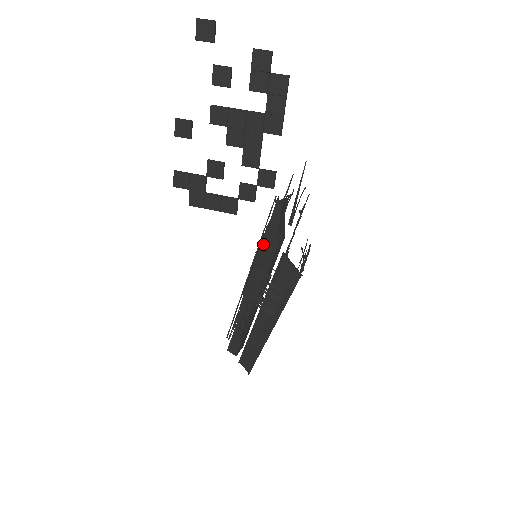
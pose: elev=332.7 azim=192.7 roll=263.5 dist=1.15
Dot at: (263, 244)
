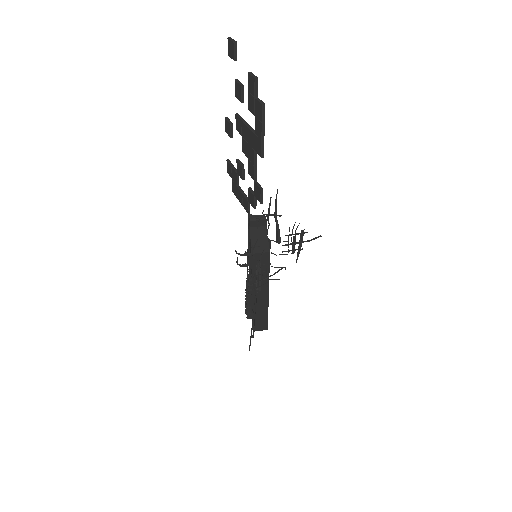
Dot at: occluded
